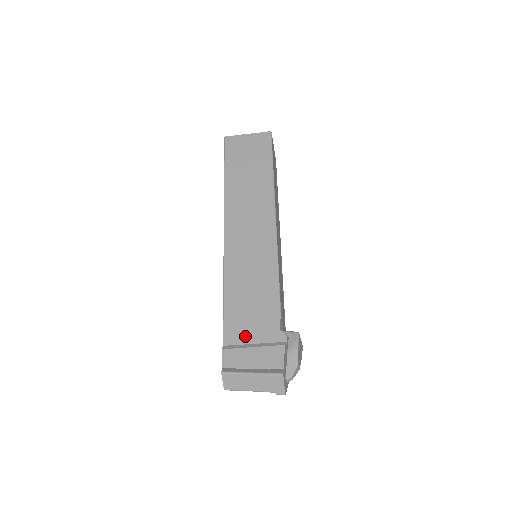
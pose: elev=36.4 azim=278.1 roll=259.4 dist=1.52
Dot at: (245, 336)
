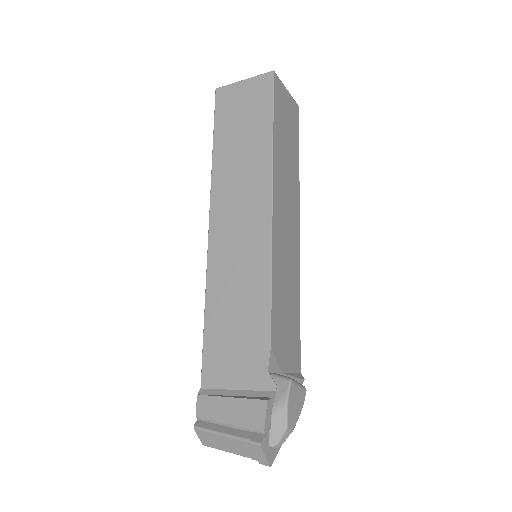
Dot at: (226, 378)
